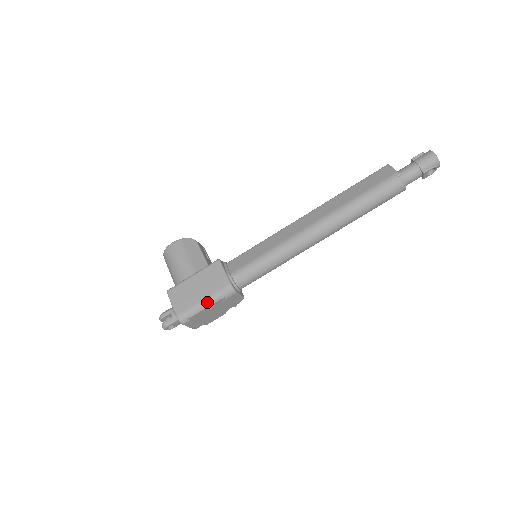
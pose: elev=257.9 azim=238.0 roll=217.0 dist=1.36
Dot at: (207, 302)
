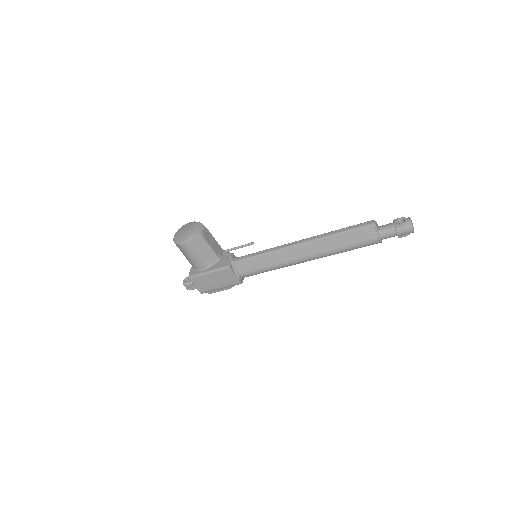
Dot at: (222, 288)
